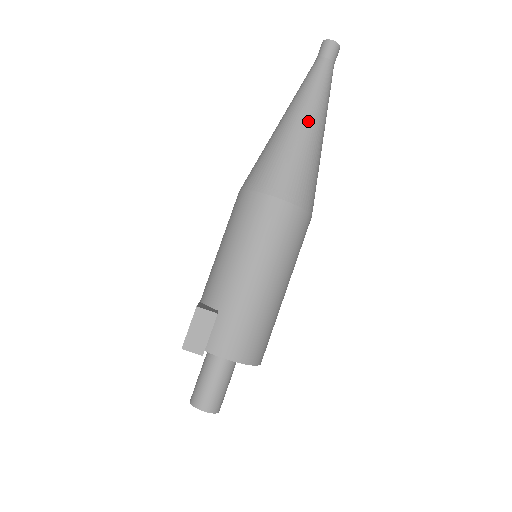
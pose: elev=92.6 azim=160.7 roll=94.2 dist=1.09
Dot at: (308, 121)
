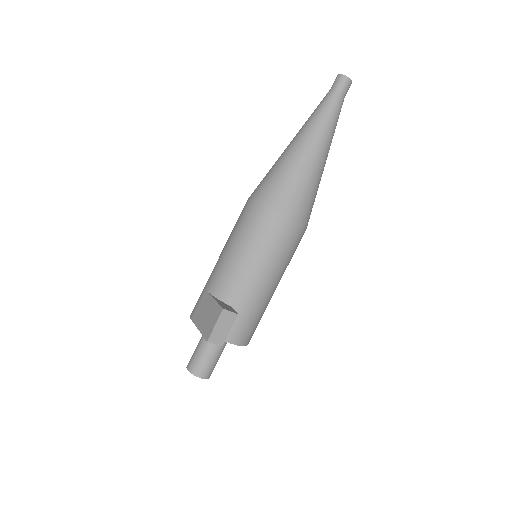
Dot at: (321, 152)
